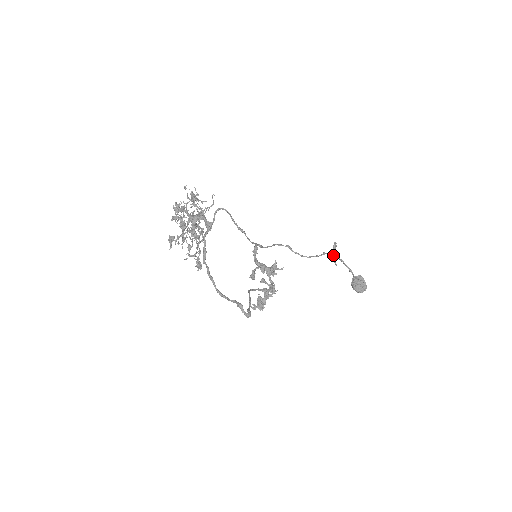
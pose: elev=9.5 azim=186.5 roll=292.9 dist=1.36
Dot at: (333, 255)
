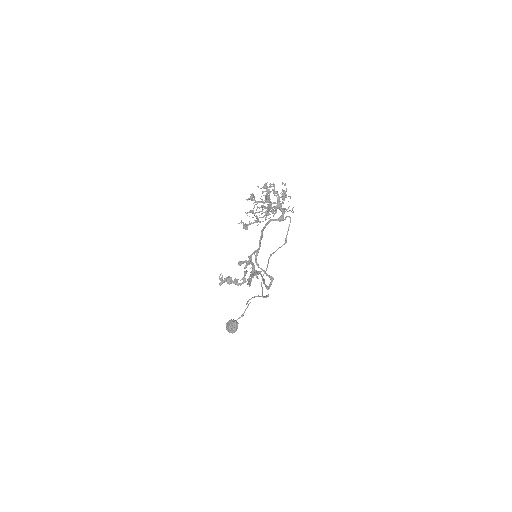
Dot at: occluded
